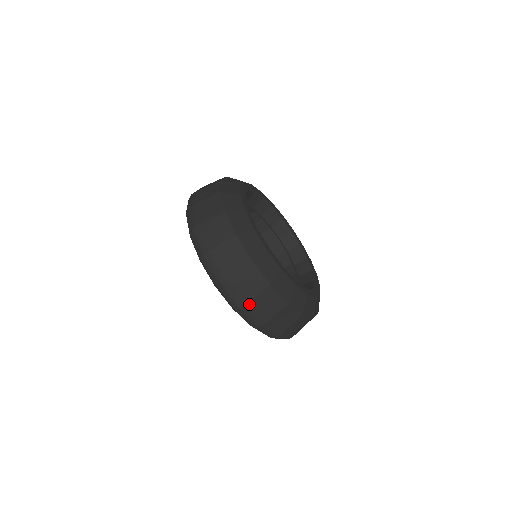
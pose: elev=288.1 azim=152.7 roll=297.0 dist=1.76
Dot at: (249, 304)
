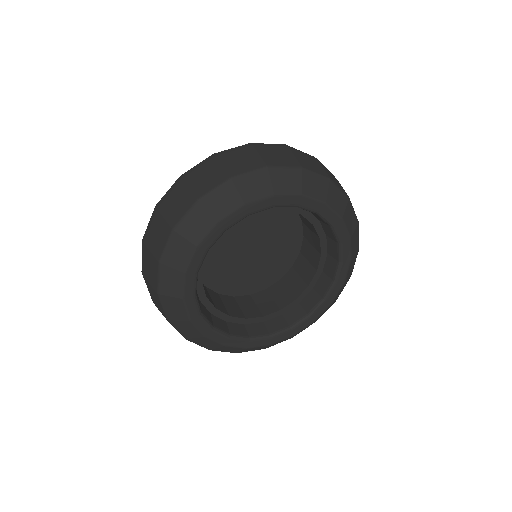
Dot at: occluded
